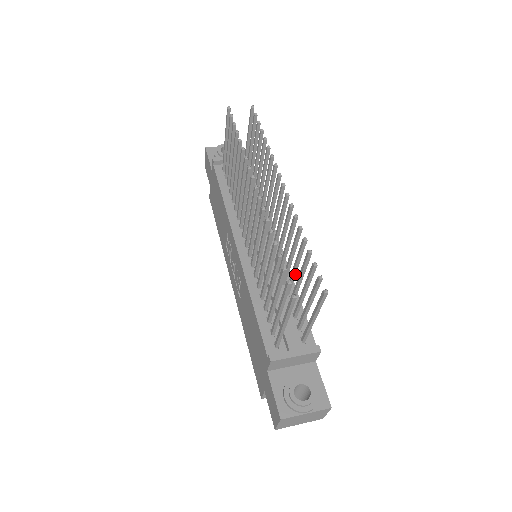
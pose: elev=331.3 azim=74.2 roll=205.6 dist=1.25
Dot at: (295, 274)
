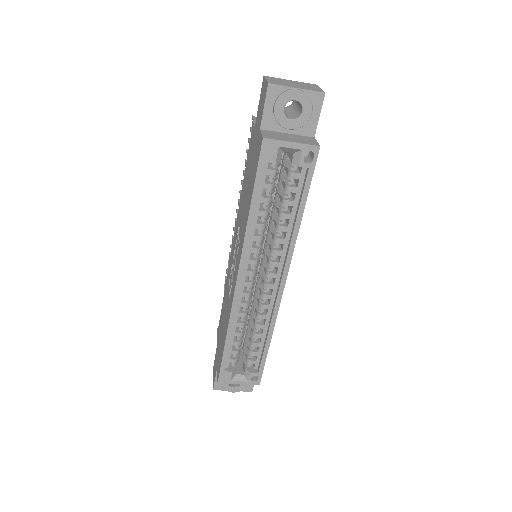
Dot at: occluded
